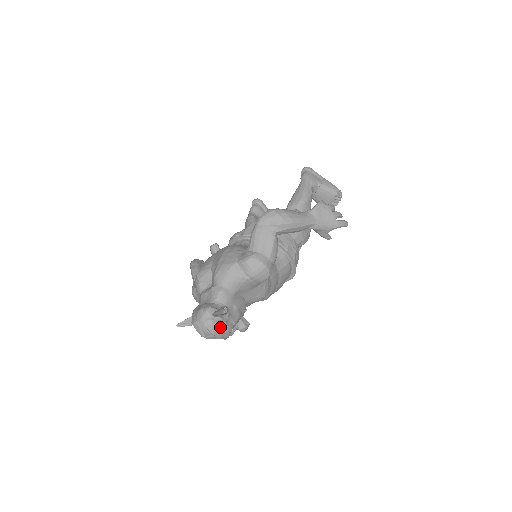
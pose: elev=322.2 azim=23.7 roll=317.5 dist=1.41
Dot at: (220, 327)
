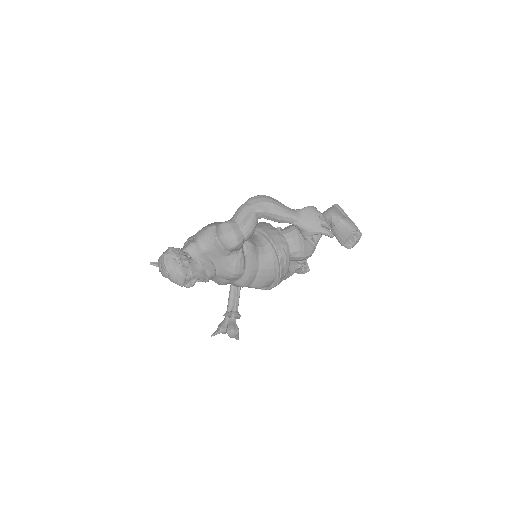
Dot at: (175, 267)
